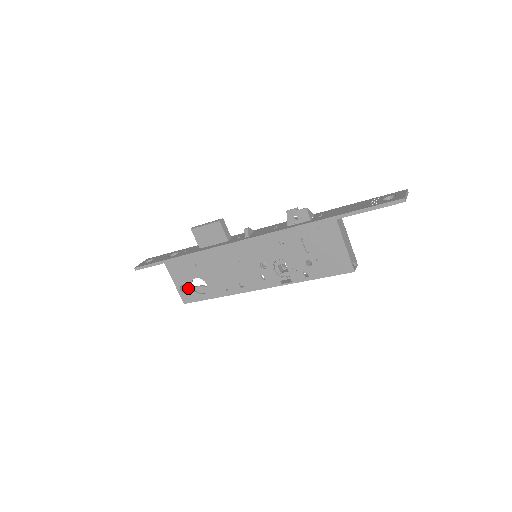
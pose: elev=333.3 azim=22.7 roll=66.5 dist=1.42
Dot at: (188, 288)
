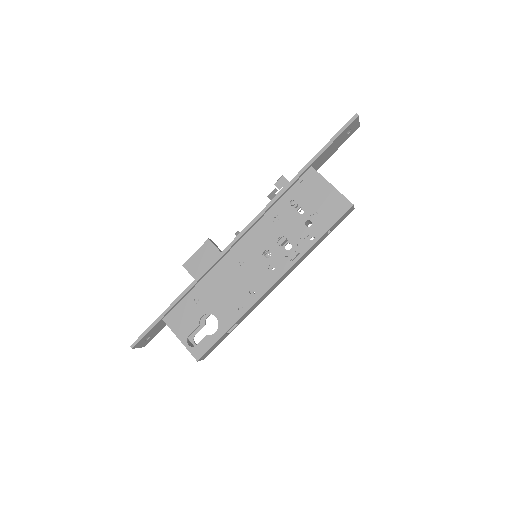
Dot at: occluded
